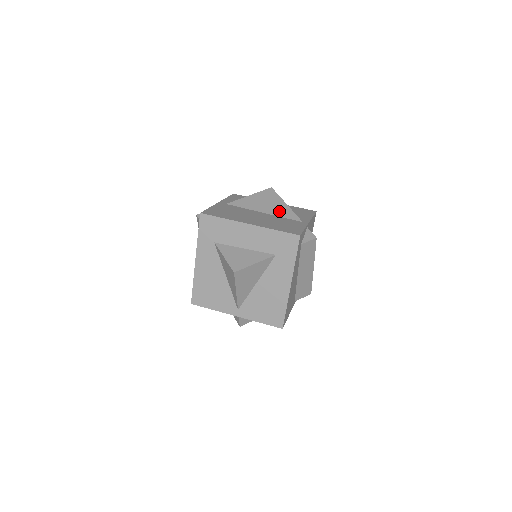
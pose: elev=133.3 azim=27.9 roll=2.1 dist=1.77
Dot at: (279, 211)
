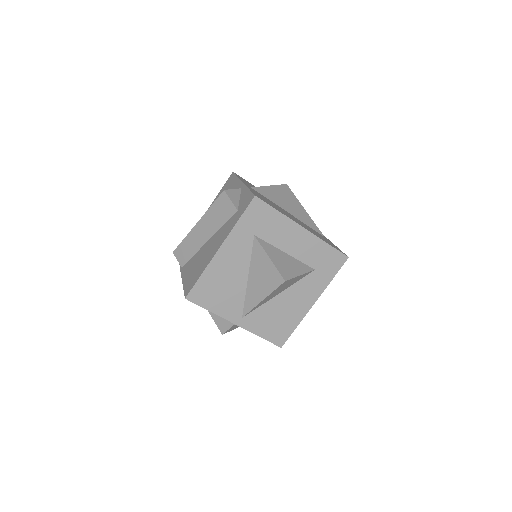
Dot at: (302, 216)
